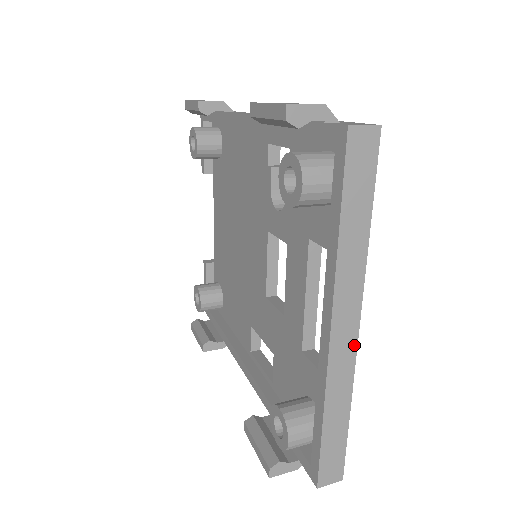
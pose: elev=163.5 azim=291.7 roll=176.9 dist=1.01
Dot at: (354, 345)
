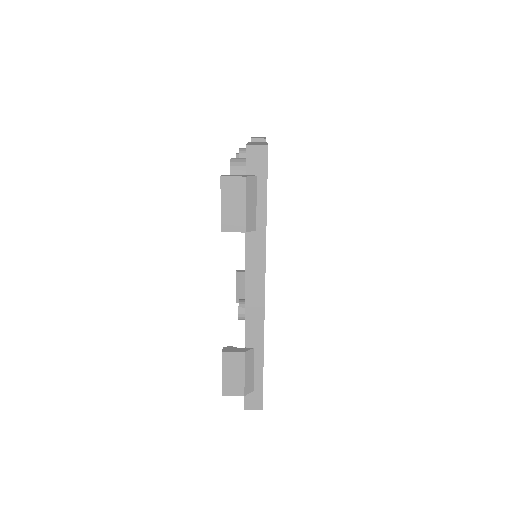
Dot at: occluded
